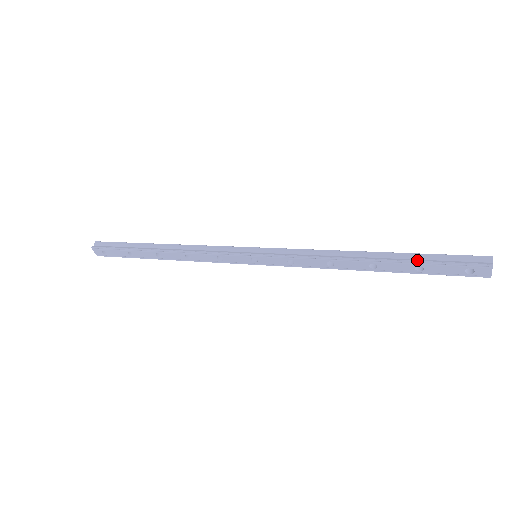
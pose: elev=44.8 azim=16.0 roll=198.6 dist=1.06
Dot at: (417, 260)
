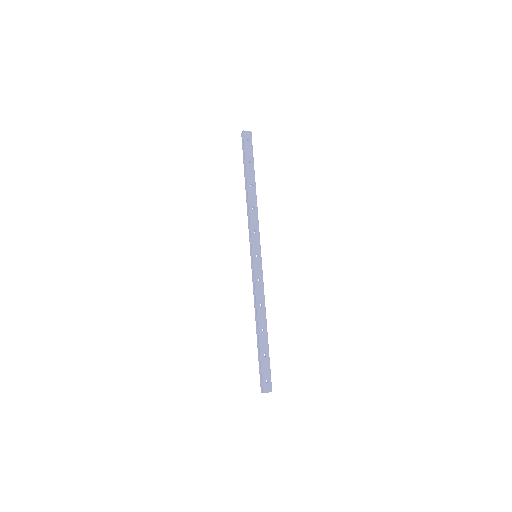
Dot at: (259, 354)
